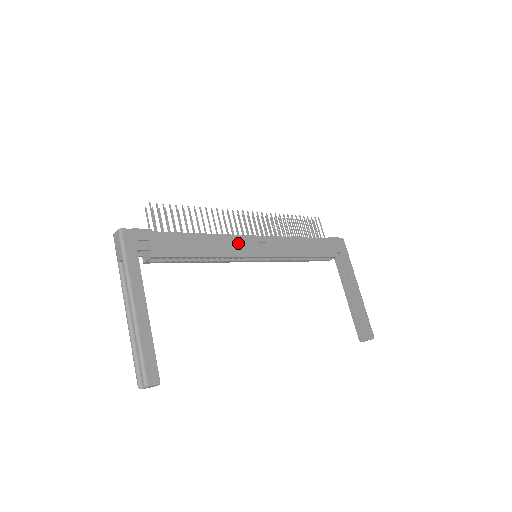
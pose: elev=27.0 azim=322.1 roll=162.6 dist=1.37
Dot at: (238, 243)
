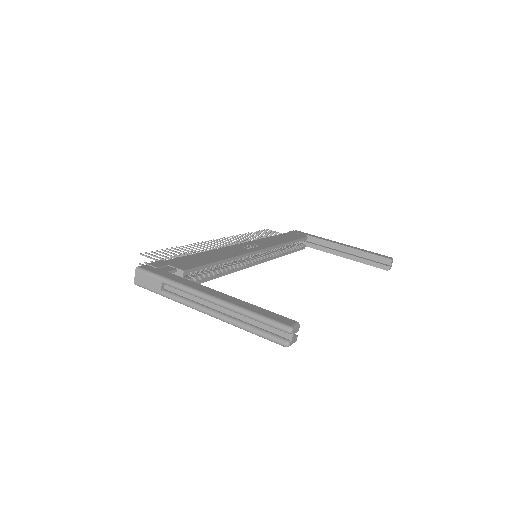
Dot at: (234, 249)
